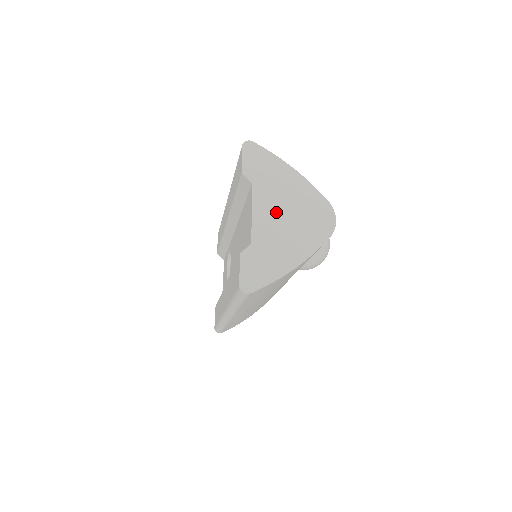
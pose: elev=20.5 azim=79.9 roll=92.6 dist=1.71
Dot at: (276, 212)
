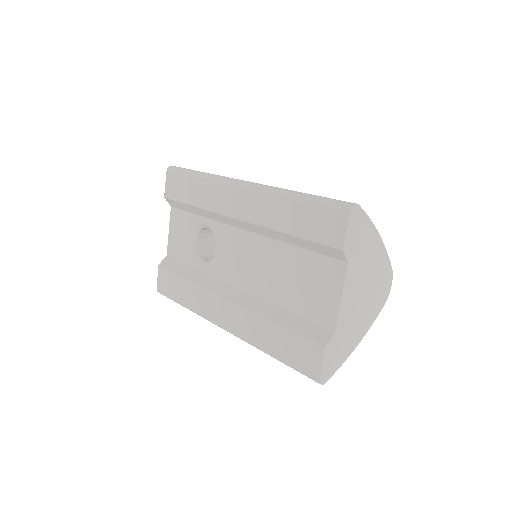
Dot at: (358, 291)
